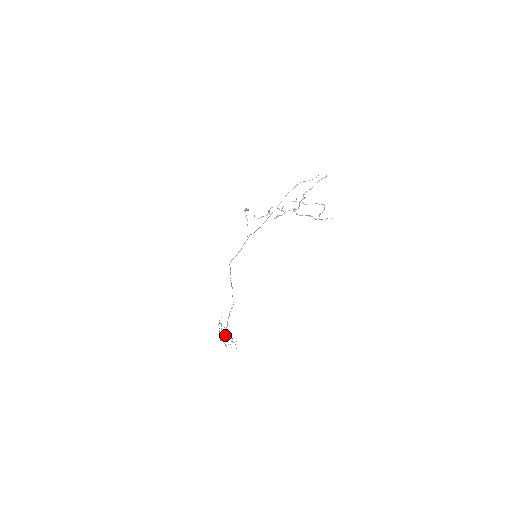
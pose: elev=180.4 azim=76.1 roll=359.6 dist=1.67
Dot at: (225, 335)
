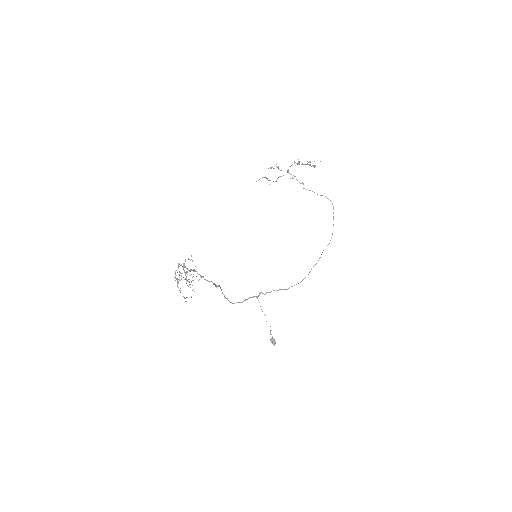
Dot at: (184, 266)
